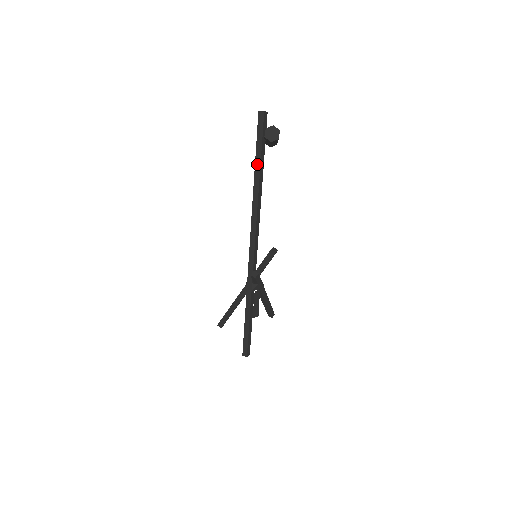
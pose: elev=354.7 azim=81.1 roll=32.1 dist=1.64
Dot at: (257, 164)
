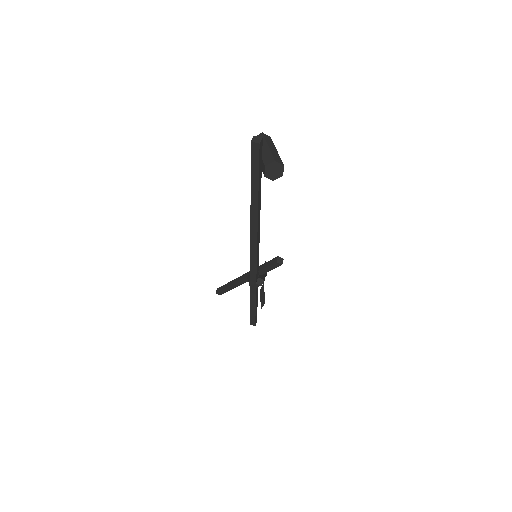
Dot at: (253, 193)
